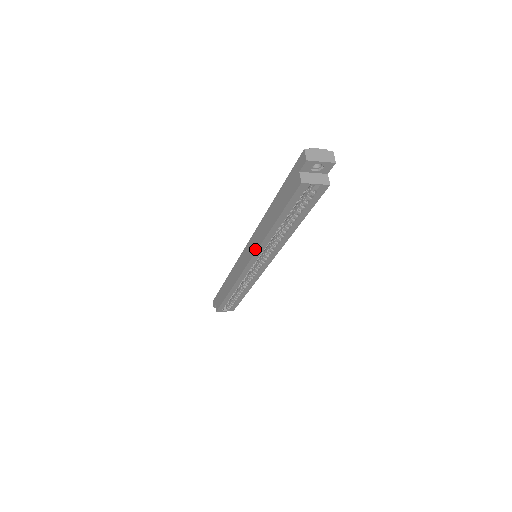
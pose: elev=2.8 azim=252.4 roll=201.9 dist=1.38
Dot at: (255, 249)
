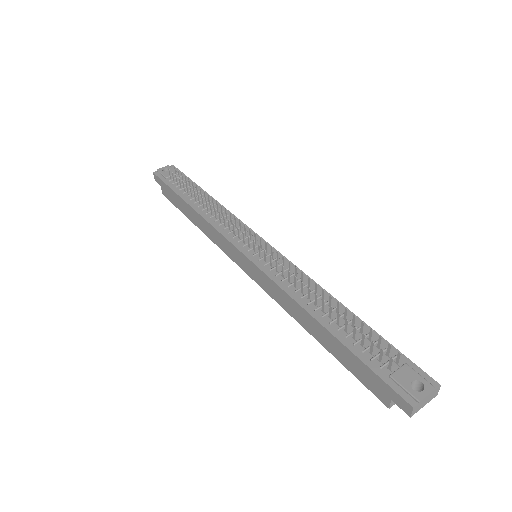
Dot at: (270, 294)
